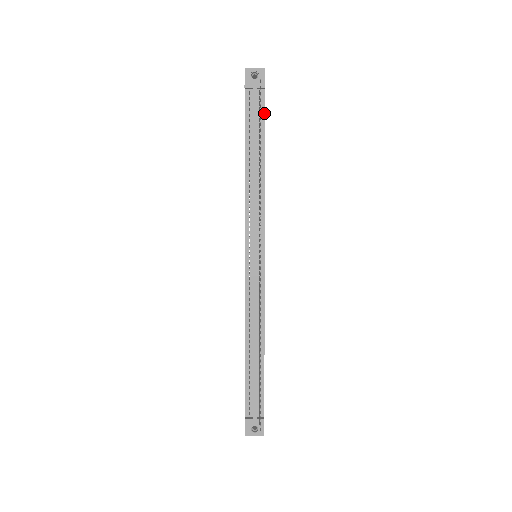
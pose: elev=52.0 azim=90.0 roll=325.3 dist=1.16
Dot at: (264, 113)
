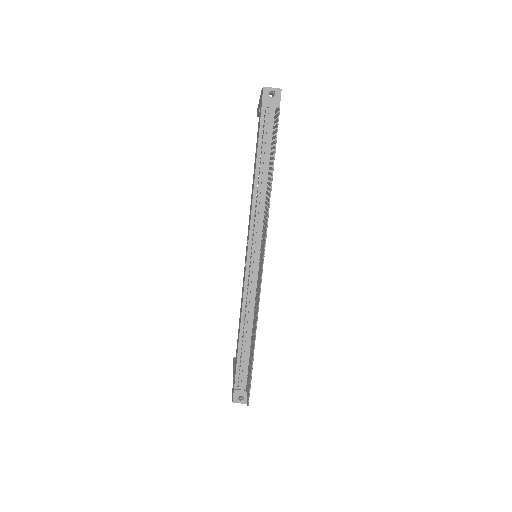
Dot at: occluded
